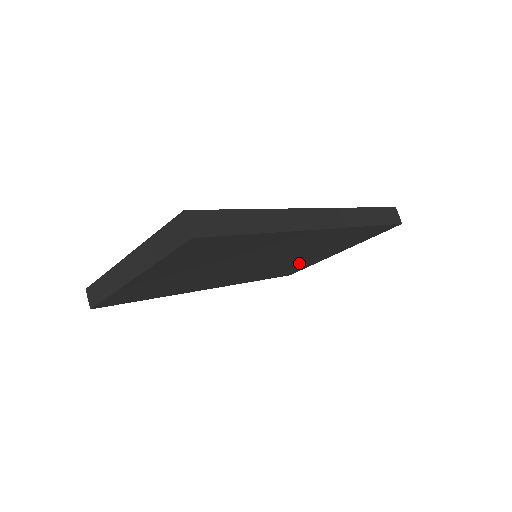
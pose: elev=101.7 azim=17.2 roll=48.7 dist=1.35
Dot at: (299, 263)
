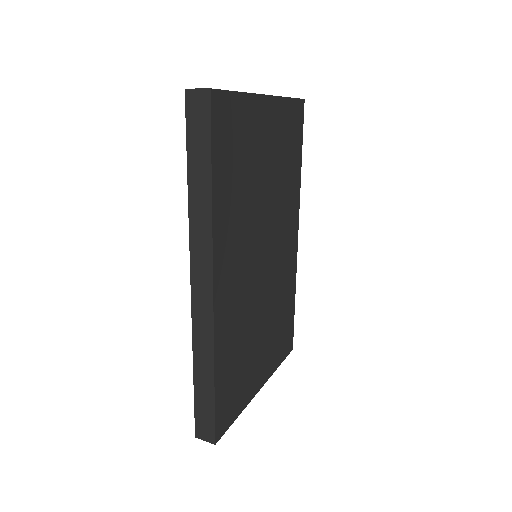
Dot at: (248, 361)
